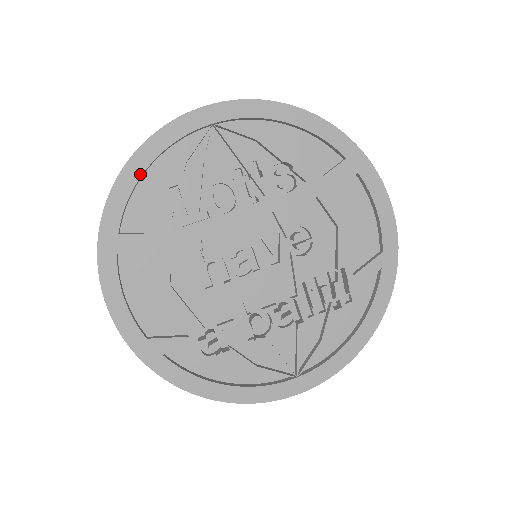
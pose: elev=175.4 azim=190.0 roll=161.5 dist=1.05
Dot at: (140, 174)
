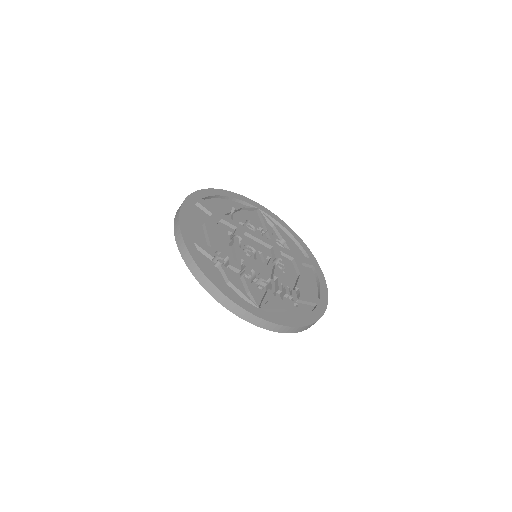
Dot at: (223, 195)
